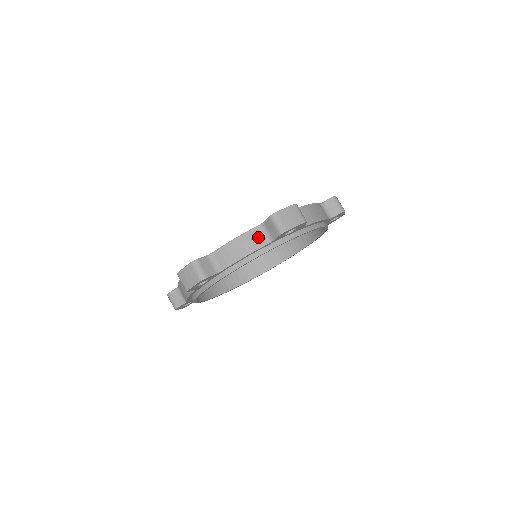
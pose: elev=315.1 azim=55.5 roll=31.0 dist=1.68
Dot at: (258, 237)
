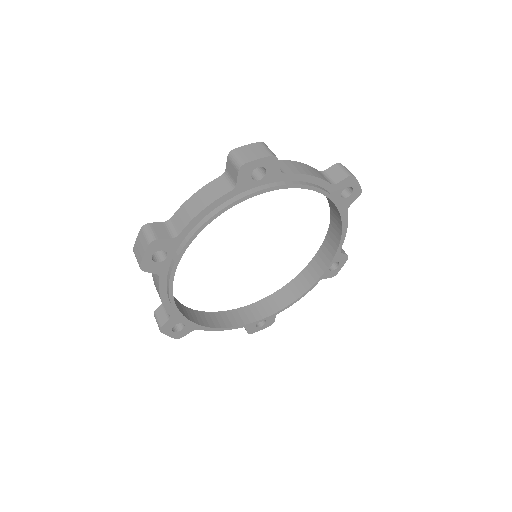
Dot at: (219, 187)
